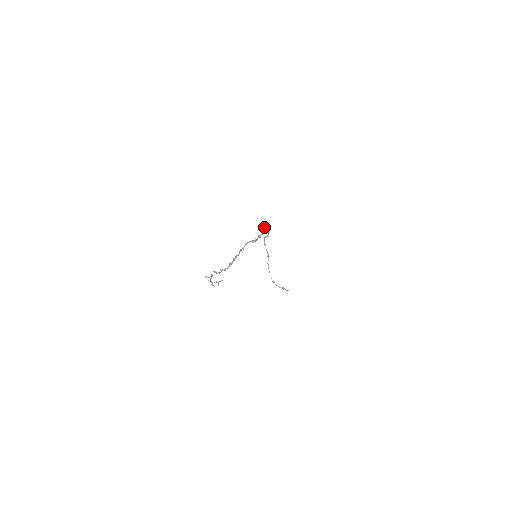
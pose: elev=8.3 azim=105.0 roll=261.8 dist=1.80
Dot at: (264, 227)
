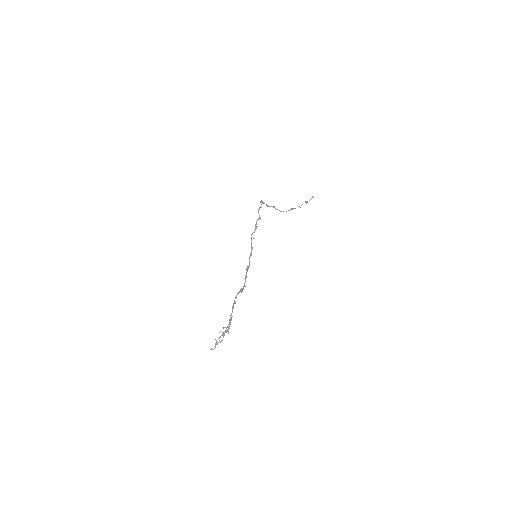
Dot at: occluded
